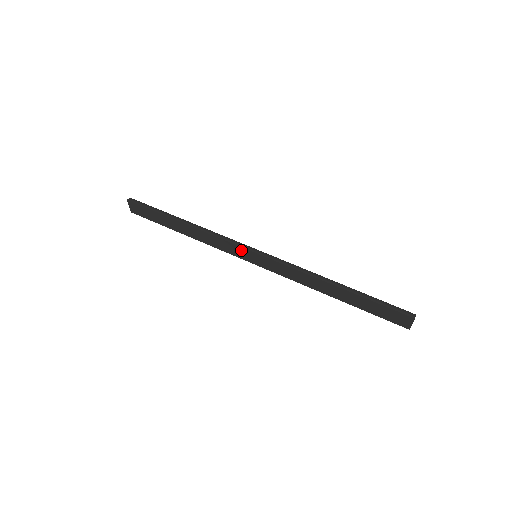
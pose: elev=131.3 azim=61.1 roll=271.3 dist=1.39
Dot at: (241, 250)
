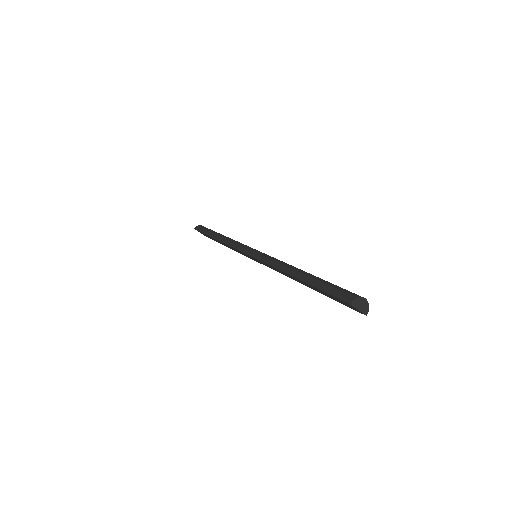
Dot at: occluded
